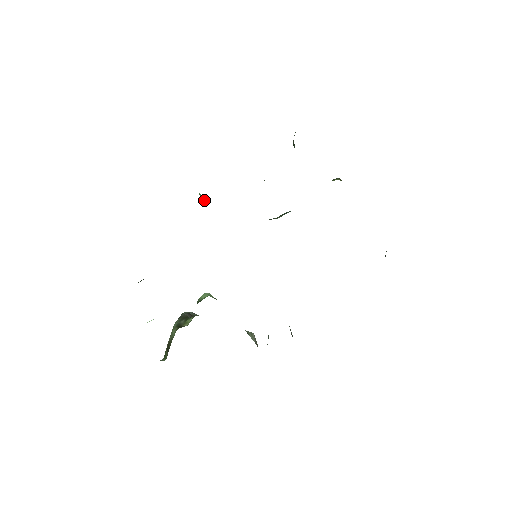
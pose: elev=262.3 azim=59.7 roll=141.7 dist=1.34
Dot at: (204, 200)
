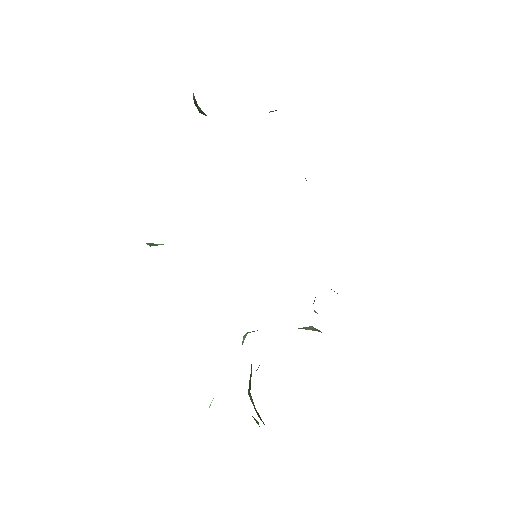
Dot at: (155, 245)
